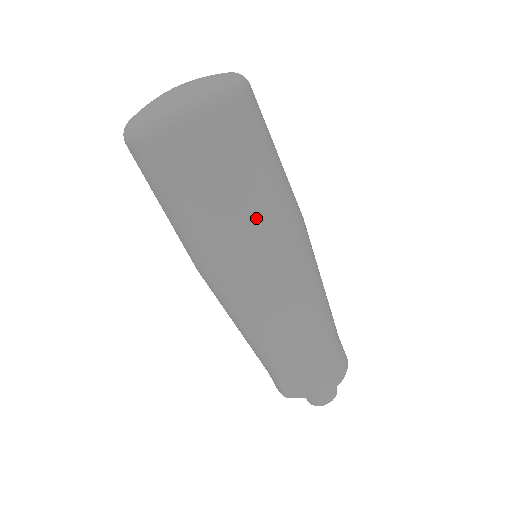
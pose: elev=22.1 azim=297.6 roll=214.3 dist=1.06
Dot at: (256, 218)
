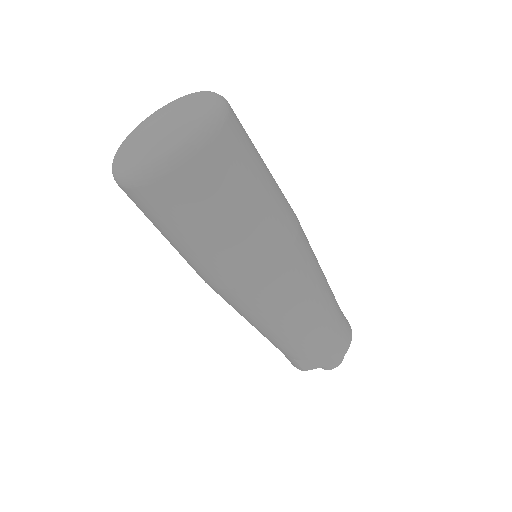
Dot at: (260, 231)
